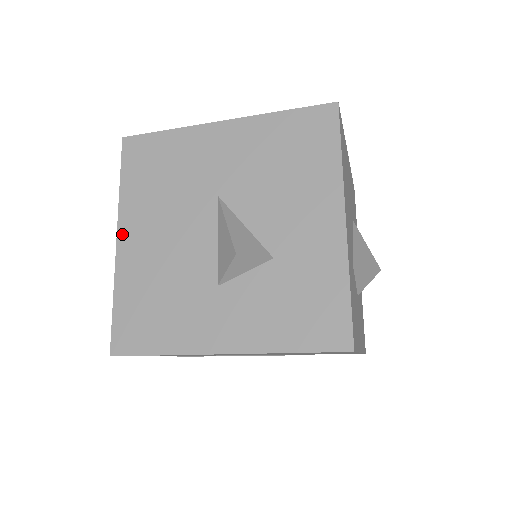
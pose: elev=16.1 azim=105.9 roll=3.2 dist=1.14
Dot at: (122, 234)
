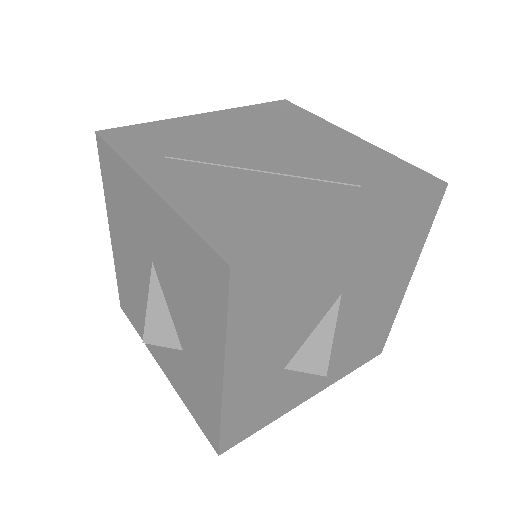
Dot at: (111, 230)
